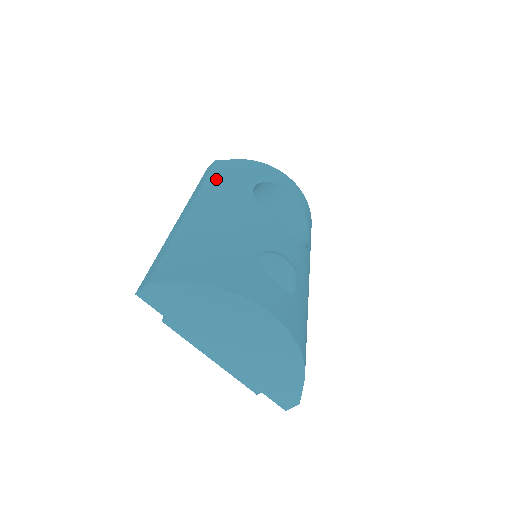
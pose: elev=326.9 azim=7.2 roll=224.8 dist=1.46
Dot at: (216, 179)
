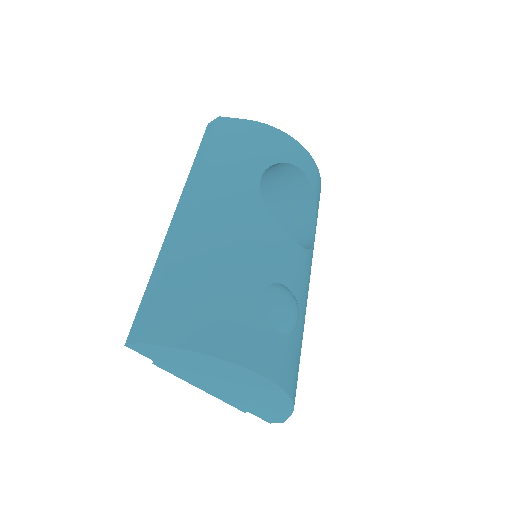
Dot at: (218, 157)
